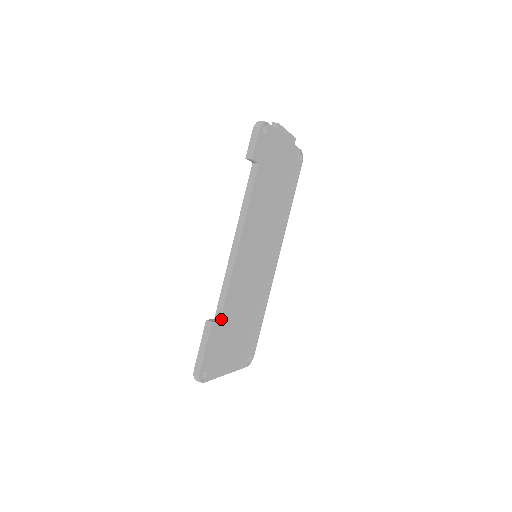
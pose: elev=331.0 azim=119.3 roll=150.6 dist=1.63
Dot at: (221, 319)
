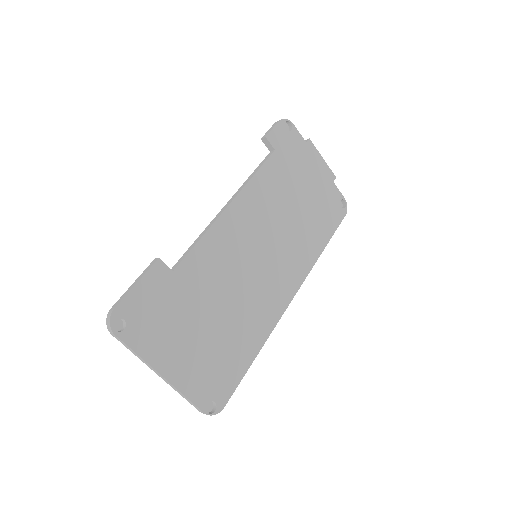
Dot at: (175, 271)
